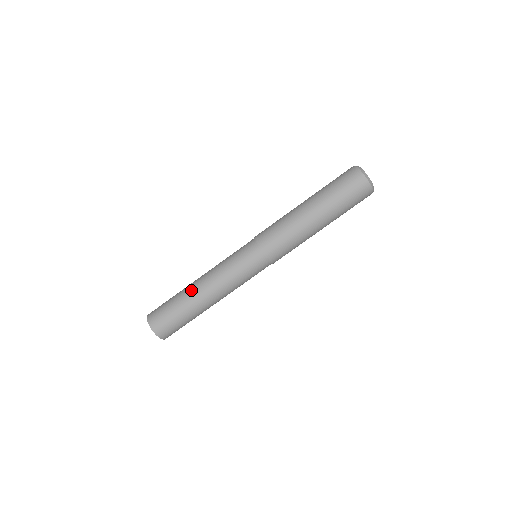
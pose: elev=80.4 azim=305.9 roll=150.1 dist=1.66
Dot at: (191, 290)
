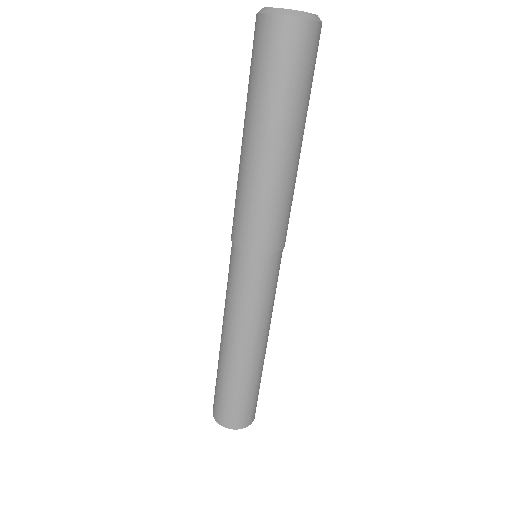
Dot at: (235, 365)
